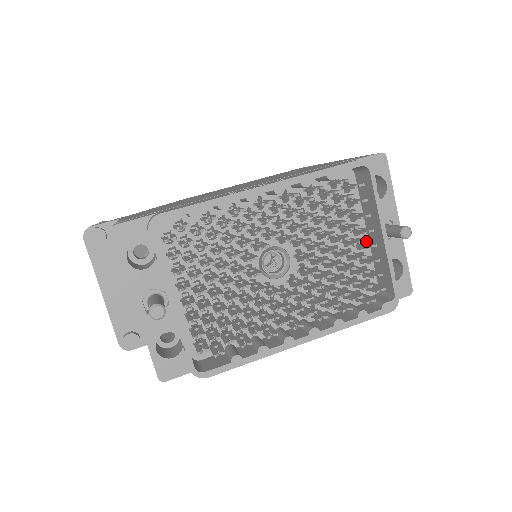
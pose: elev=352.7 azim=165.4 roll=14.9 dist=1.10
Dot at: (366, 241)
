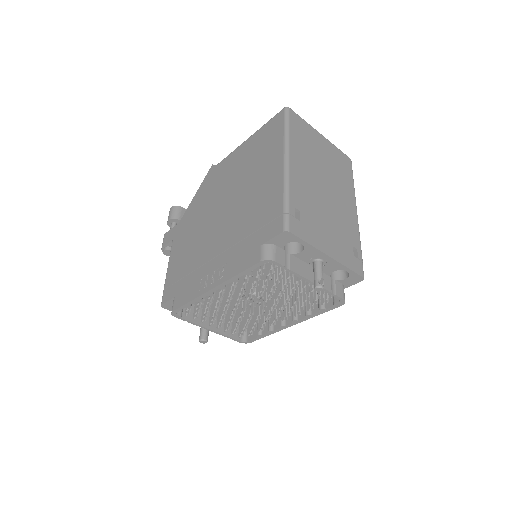
Dot at: occluded
